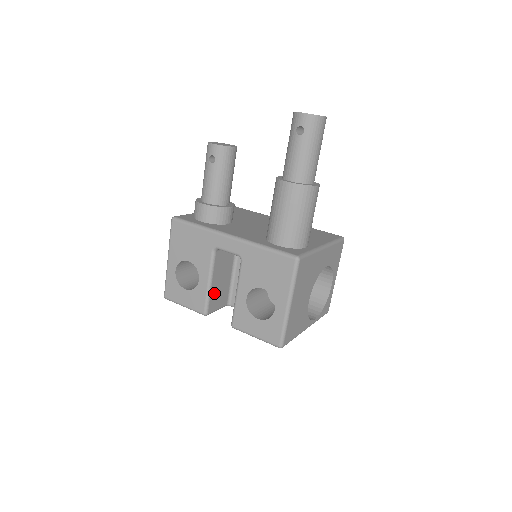
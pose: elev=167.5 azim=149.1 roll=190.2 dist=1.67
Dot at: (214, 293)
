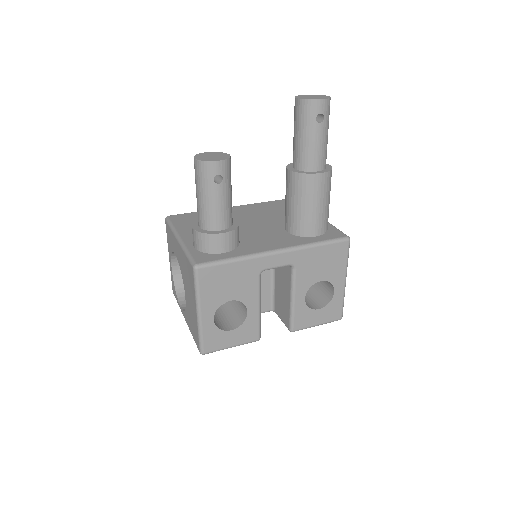
Dot at: occluded
